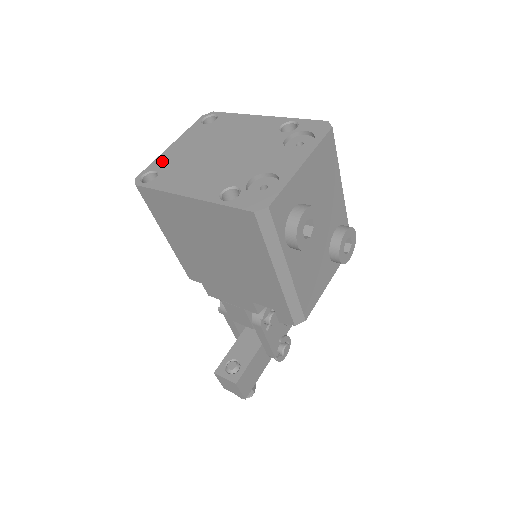
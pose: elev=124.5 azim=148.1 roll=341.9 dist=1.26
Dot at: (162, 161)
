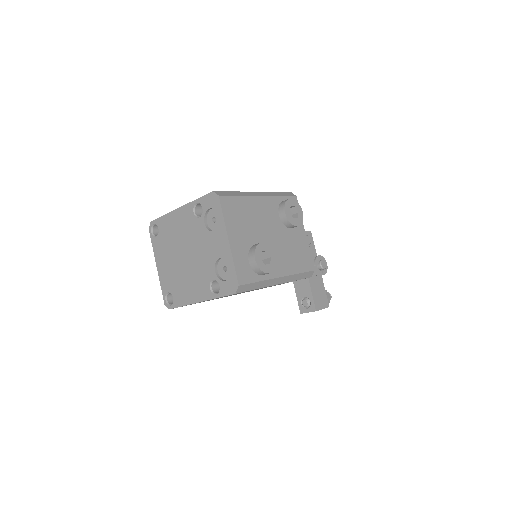
Dot at: (164, 283)
